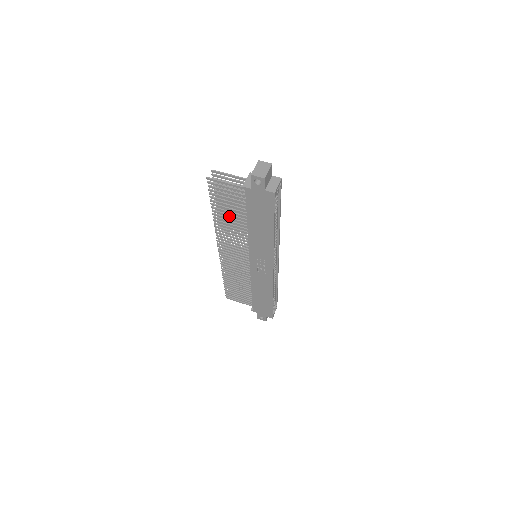
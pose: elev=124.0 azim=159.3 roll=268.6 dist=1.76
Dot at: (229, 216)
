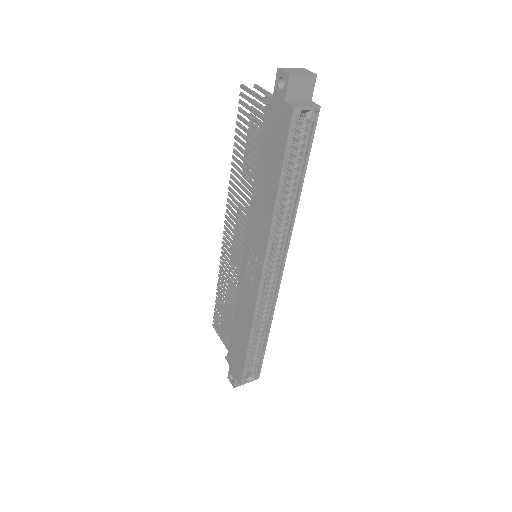
Dot at: (245, 162)
